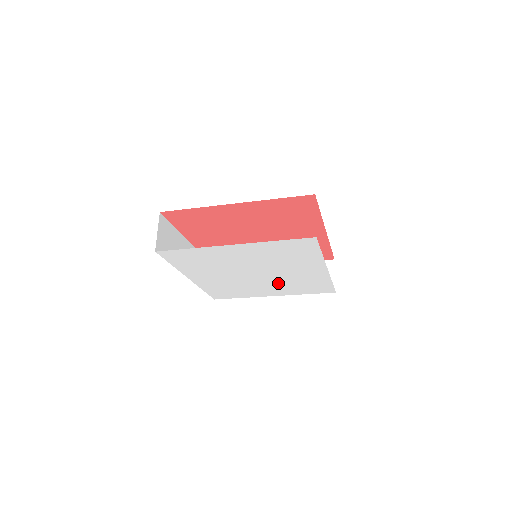
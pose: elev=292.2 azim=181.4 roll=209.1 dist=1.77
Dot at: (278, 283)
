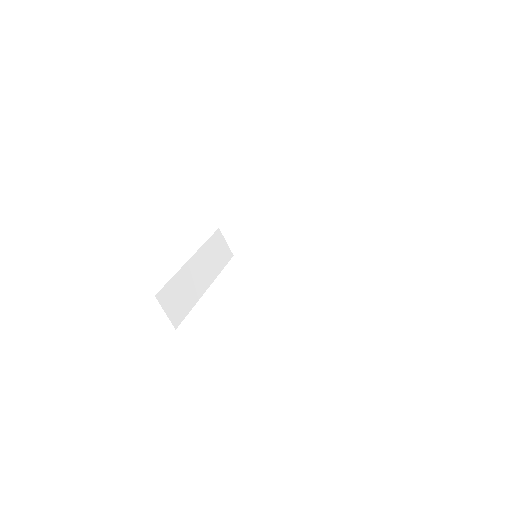
Dot at: occluded
